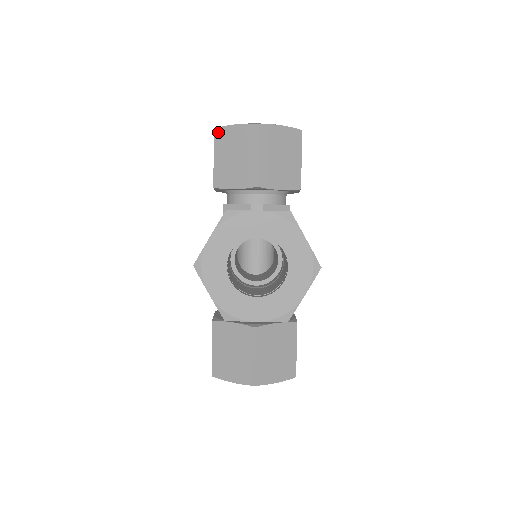
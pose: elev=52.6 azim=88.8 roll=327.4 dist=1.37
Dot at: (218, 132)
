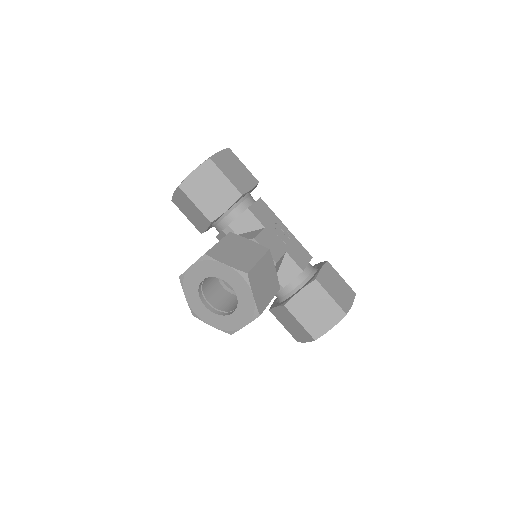
Dot at: (174, 201)
